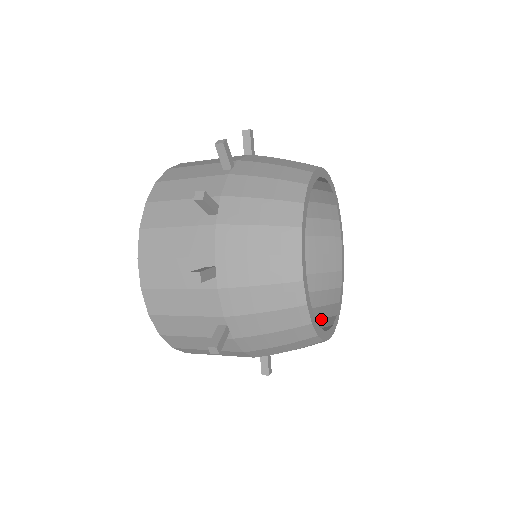
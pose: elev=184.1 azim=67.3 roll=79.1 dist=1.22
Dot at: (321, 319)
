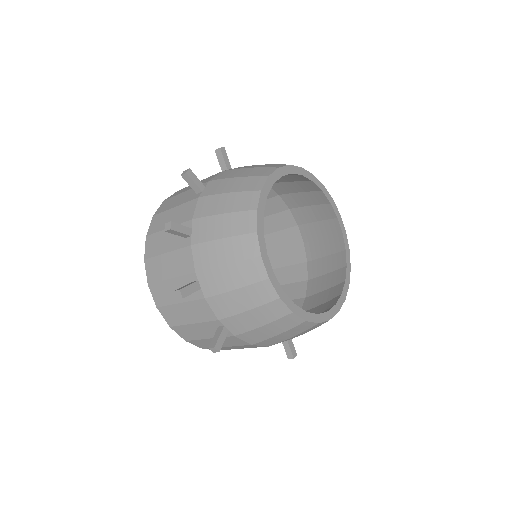
Dot at: (330, 300)
